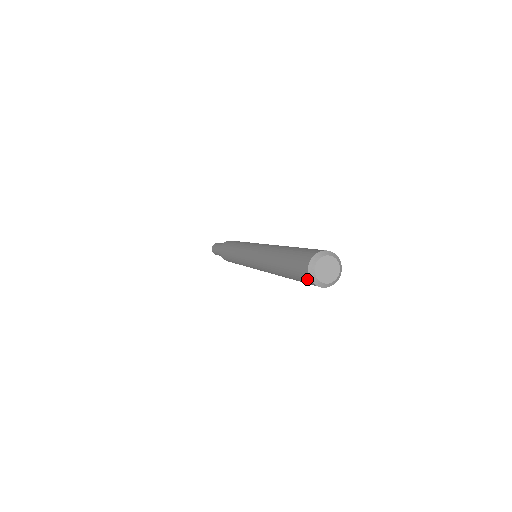
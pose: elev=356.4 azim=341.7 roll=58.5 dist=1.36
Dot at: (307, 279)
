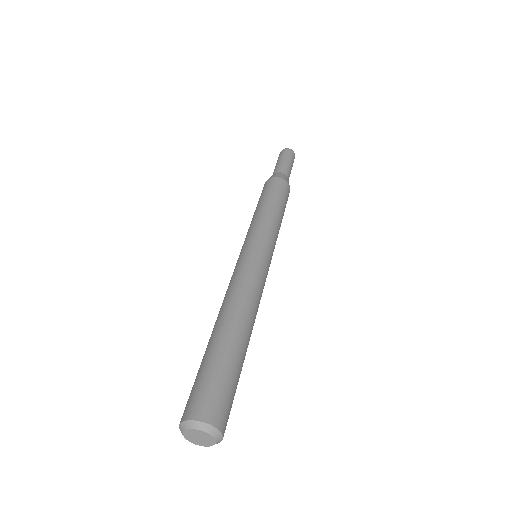
Dot at: occluded
